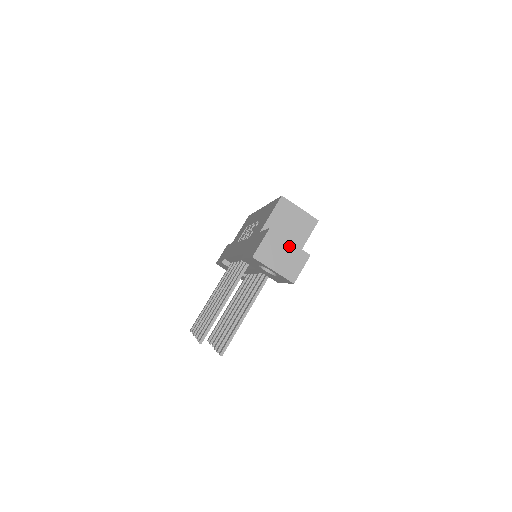
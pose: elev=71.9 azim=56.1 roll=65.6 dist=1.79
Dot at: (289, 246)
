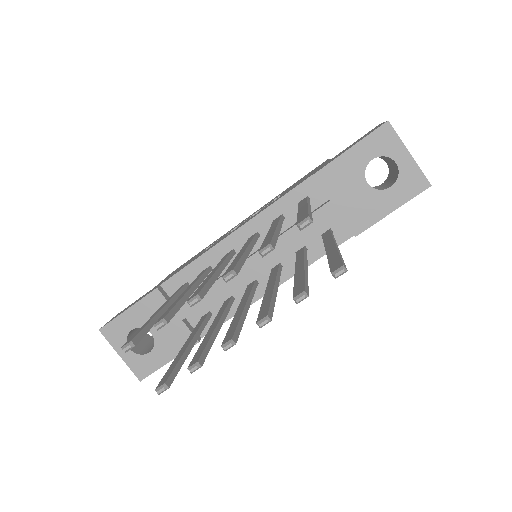
Dot at: occluded
